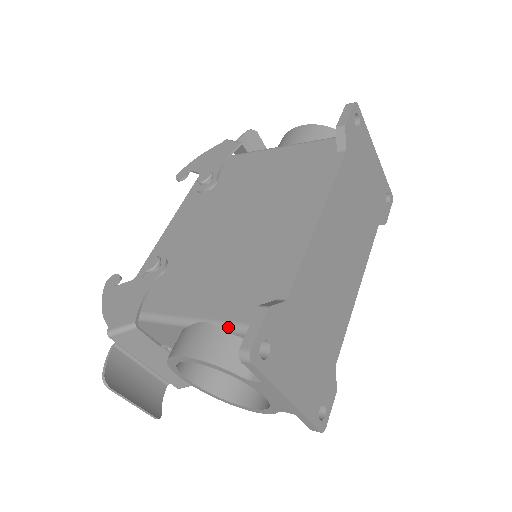
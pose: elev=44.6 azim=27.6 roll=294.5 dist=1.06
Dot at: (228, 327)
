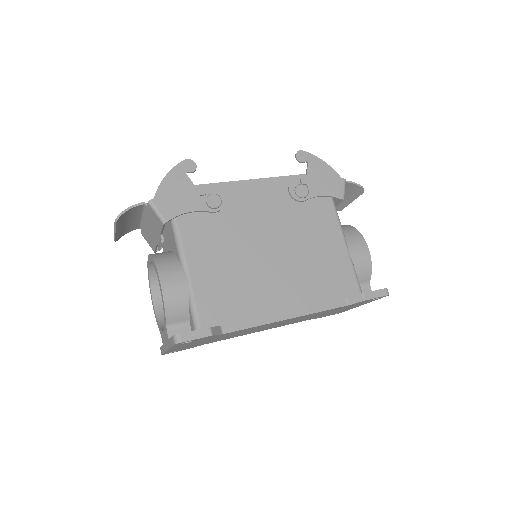
Dot at: (191, 302)
